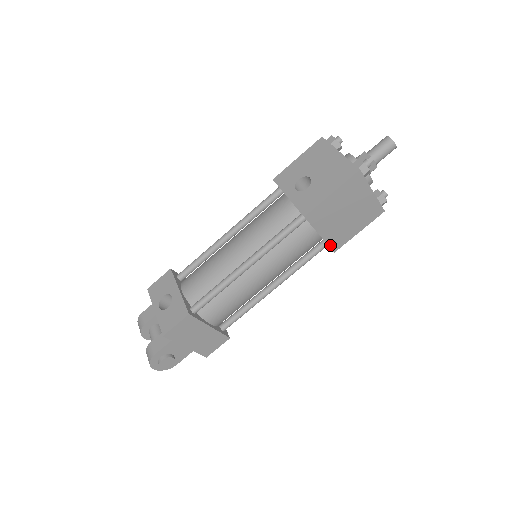
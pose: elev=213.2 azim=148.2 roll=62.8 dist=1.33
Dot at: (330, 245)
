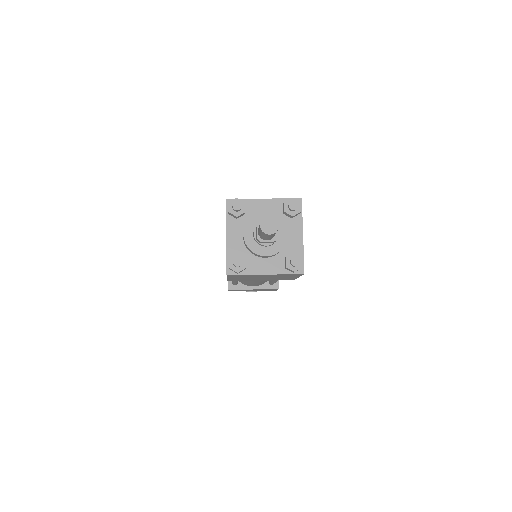
Dot at: occluded
